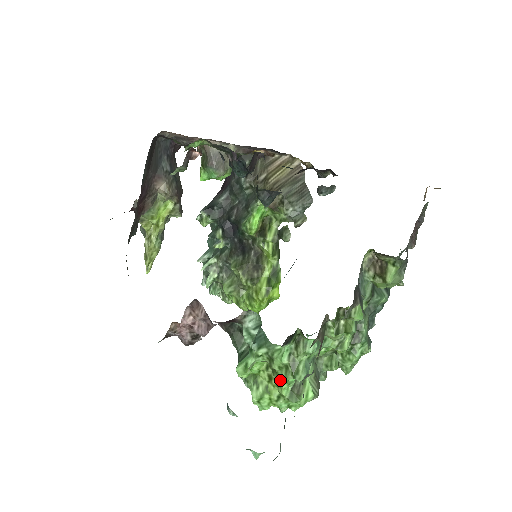
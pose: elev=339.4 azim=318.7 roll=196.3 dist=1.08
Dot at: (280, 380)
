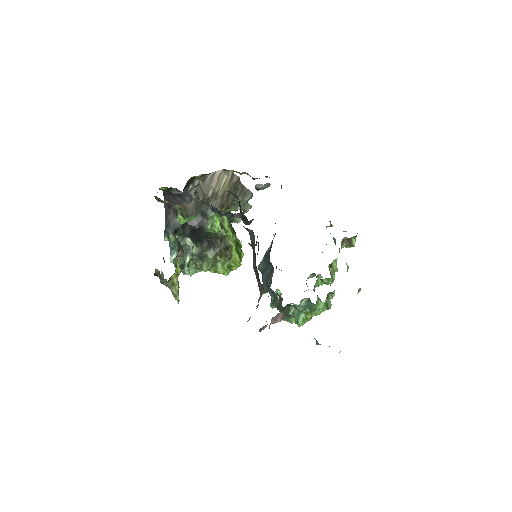
Dot at: (319, 313)
